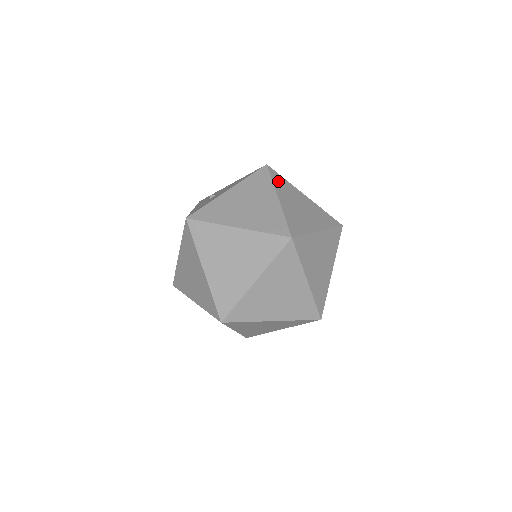
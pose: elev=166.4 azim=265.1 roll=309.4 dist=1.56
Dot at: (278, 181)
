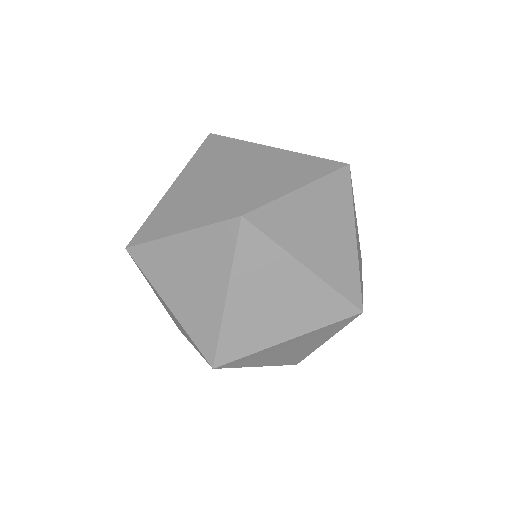
Dot at: (336, 185)
